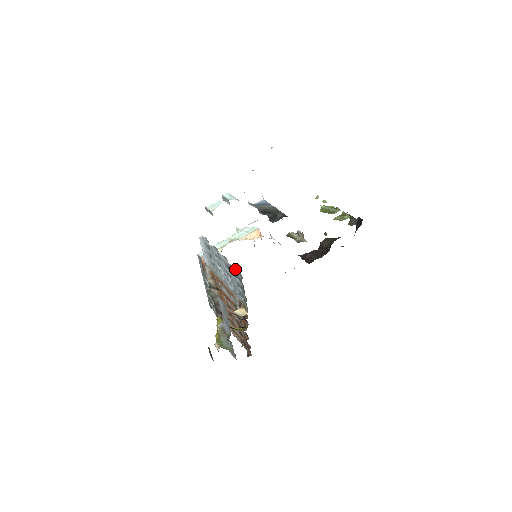
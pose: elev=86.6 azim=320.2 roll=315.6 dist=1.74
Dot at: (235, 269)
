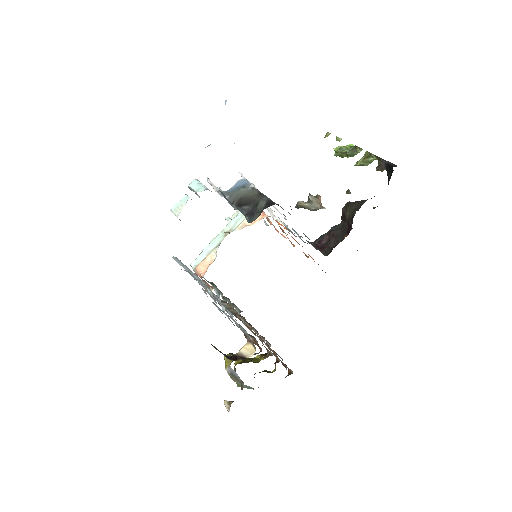
Dot at: (216, 306)
